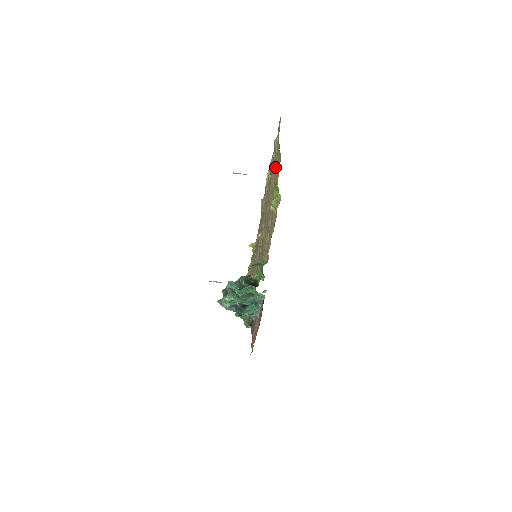
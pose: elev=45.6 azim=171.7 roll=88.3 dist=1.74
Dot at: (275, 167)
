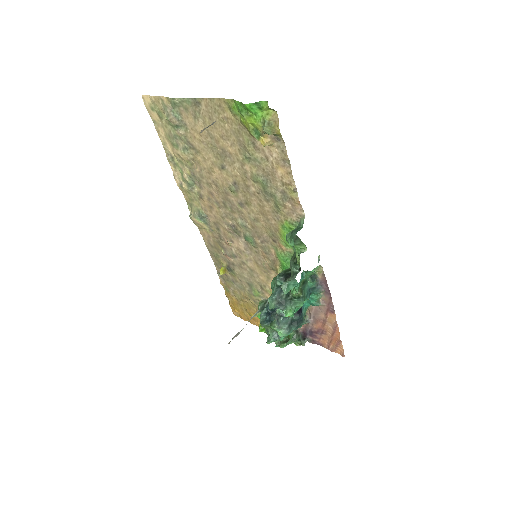
Dot at: occluded
